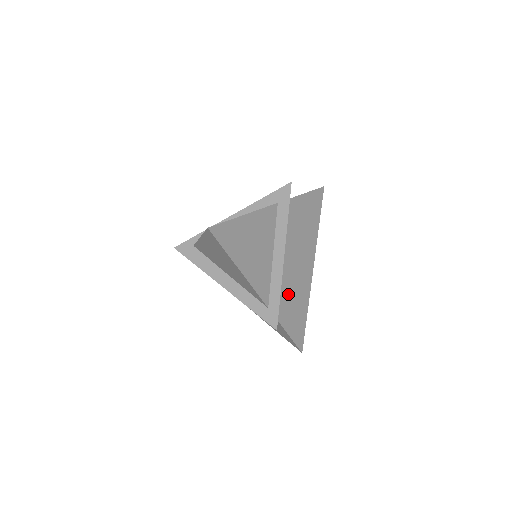
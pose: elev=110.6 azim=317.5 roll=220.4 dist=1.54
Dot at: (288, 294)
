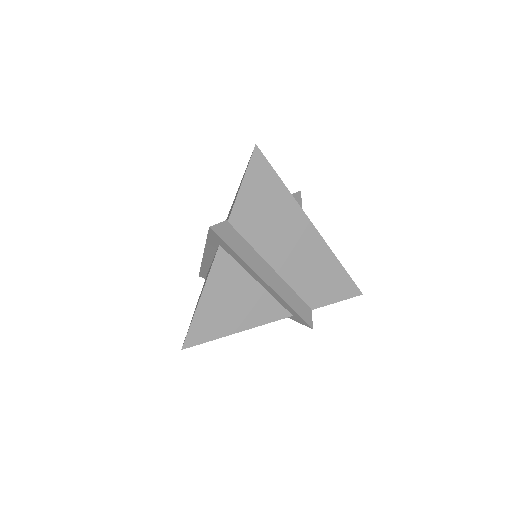
Dot at: (305, 282)
